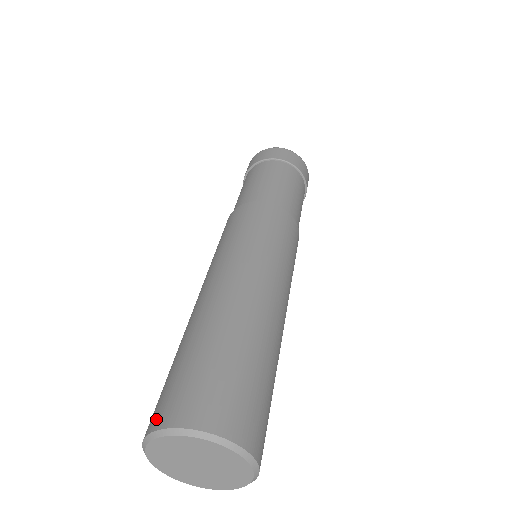
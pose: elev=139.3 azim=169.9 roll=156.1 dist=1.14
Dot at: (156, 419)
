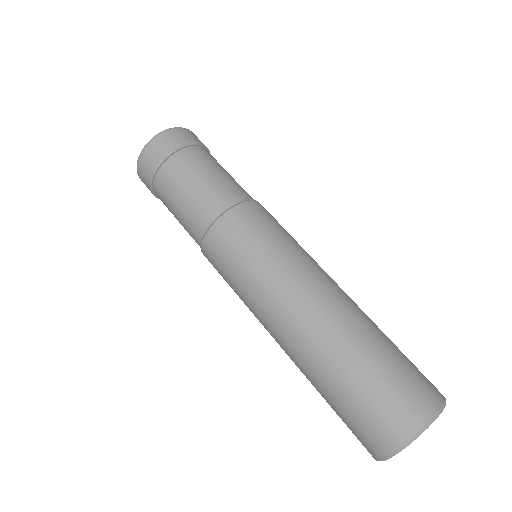
Dot at: occluded
